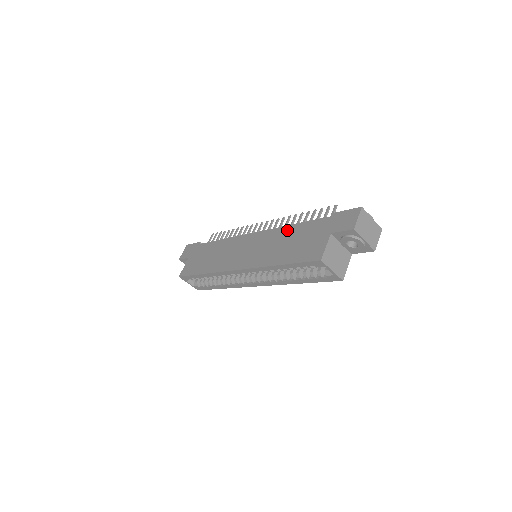
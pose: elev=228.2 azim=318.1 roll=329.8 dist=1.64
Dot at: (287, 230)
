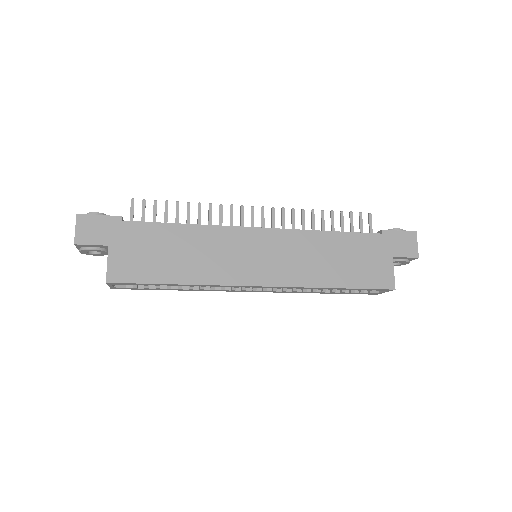
Dot at: (325, 238)
